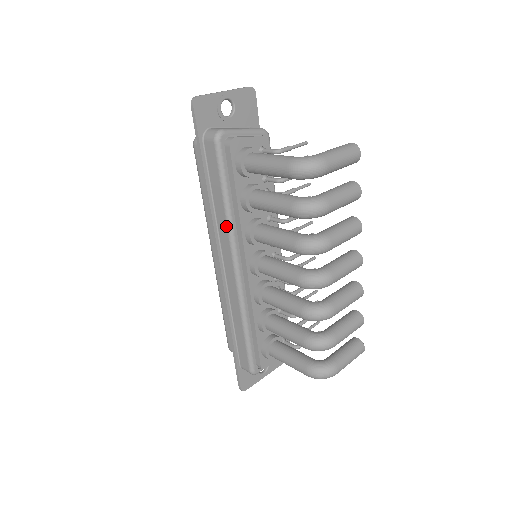
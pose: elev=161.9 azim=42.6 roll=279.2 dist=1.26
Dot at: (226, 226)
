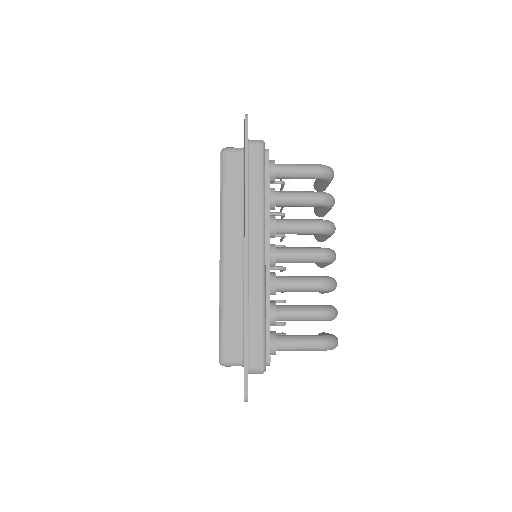
Dot at: (261, 211)
